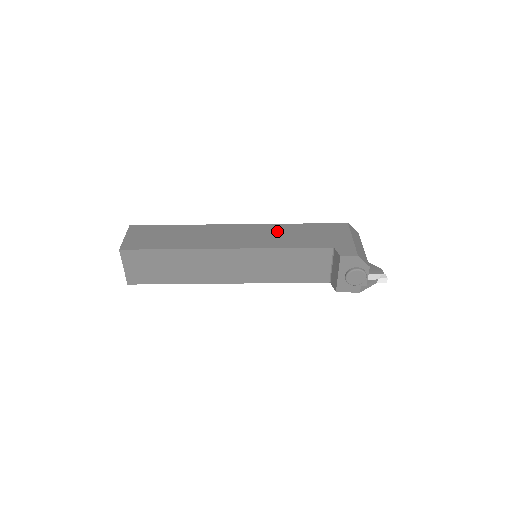
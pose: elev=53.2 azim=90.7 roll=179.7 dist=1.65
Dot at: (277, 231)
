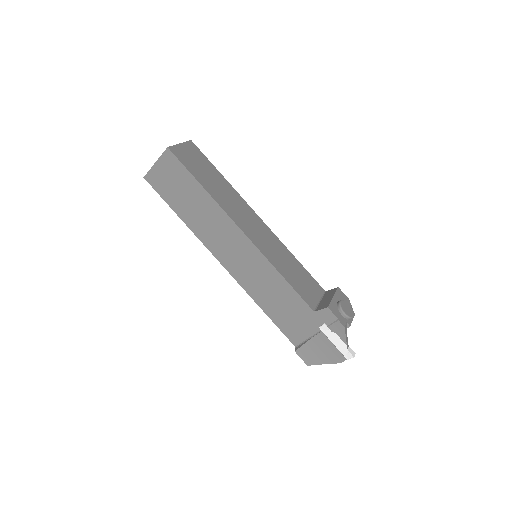
Dot at: occluded
